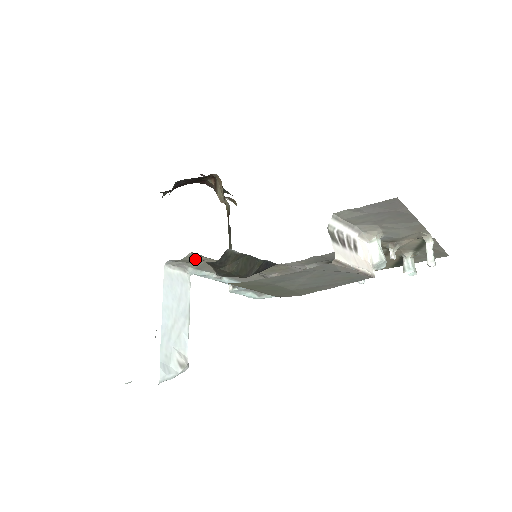
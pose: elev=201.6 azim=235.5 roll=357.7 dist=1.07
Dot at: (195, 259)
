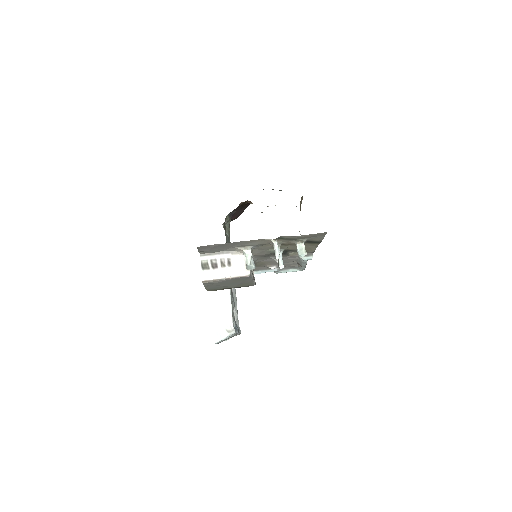
Dot at: occluded
